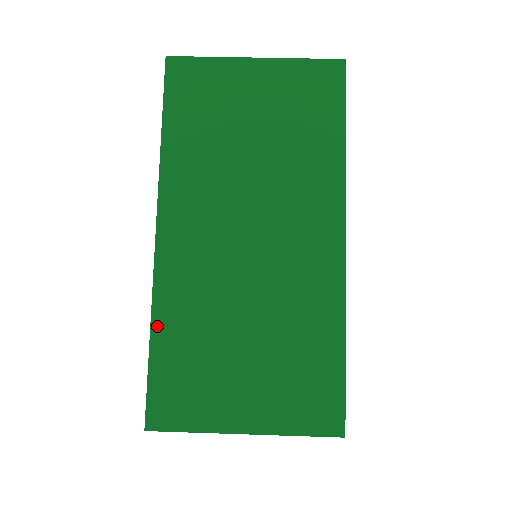
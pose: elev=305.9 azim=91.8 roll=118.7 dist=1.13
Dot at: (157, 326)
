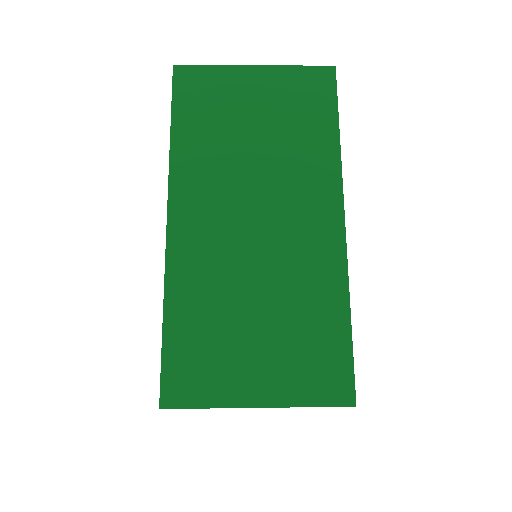
Dot at: (170, 306)
